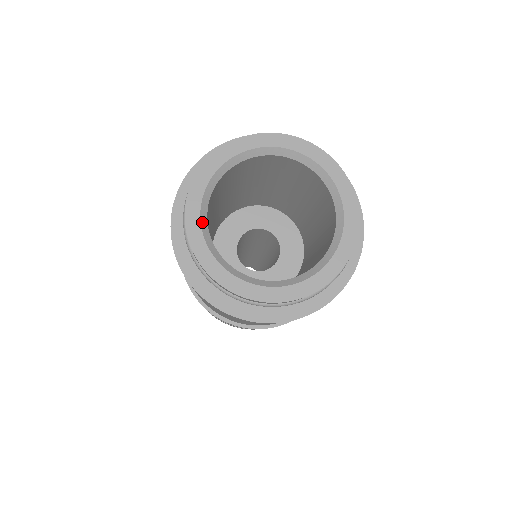
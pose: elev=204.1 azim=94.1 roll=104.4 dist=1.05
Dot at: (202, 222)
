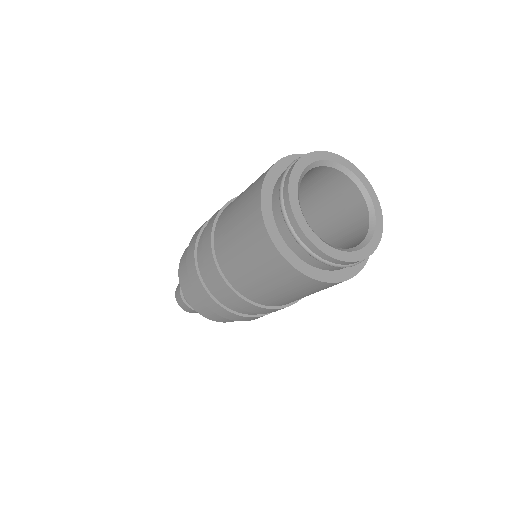
Dot at: (301, 176)
